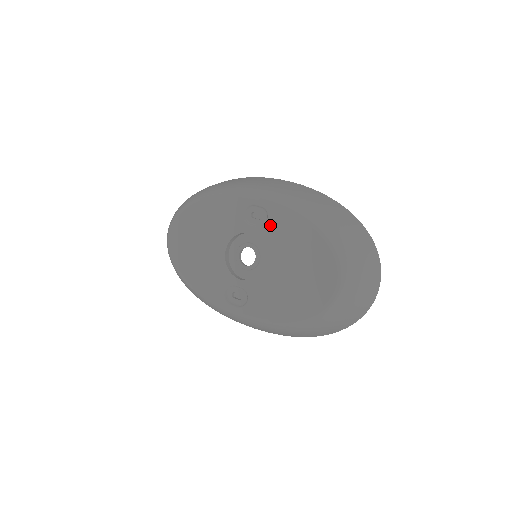
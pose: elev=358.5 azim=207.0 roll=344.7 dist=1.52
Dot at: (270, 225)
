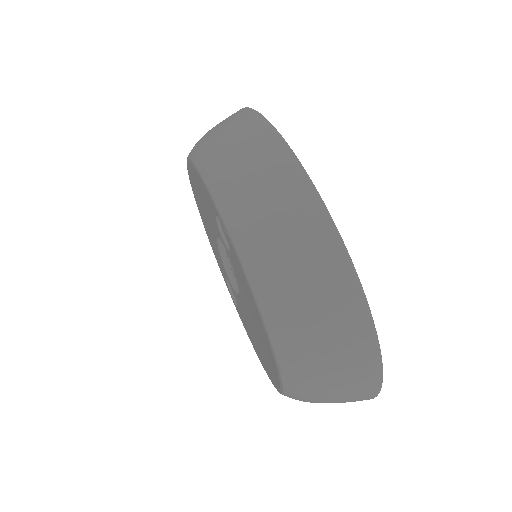
Dot at: (232, 258)
